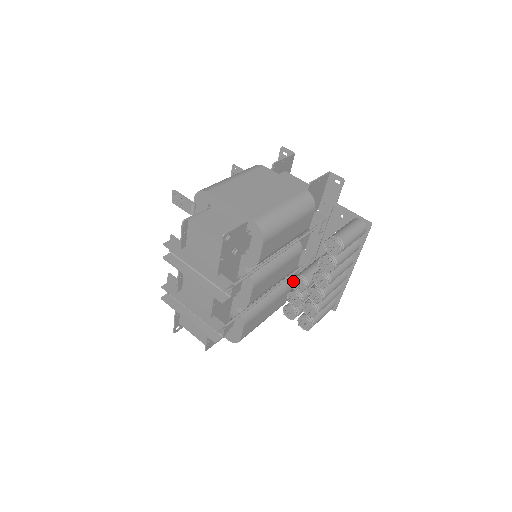
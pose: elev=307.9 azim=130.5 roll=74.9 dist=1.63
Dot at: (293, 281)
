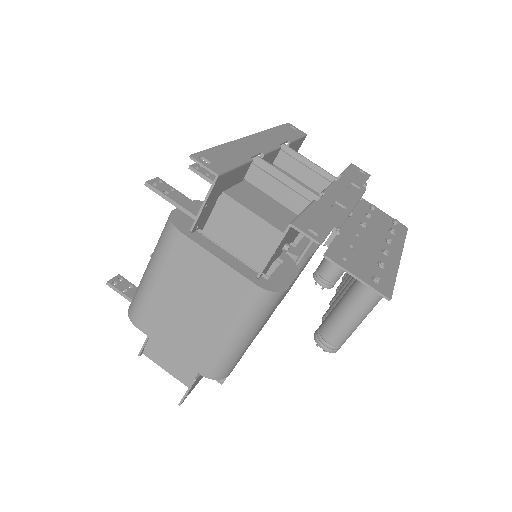
Dot at: (315, 275)
